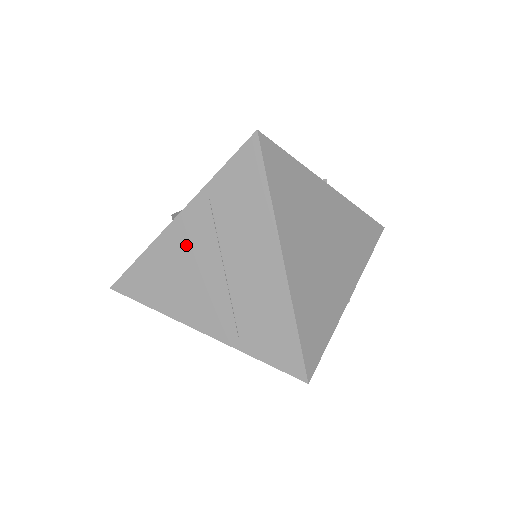
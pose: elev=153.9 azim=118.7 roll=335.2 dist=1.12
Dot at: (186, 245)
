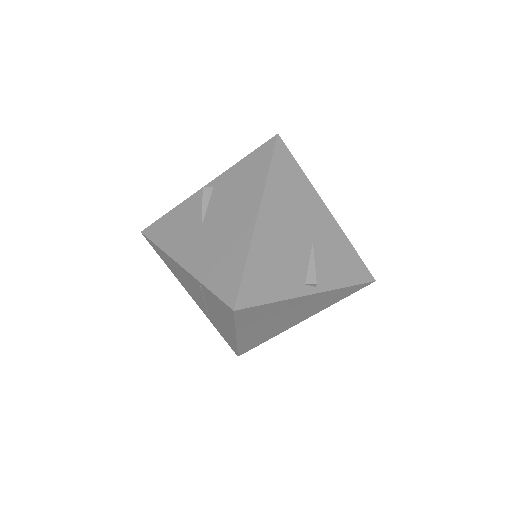
Dot at: (185, 277)
